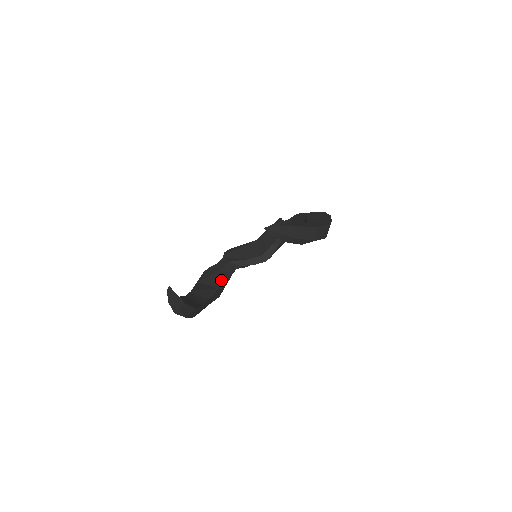
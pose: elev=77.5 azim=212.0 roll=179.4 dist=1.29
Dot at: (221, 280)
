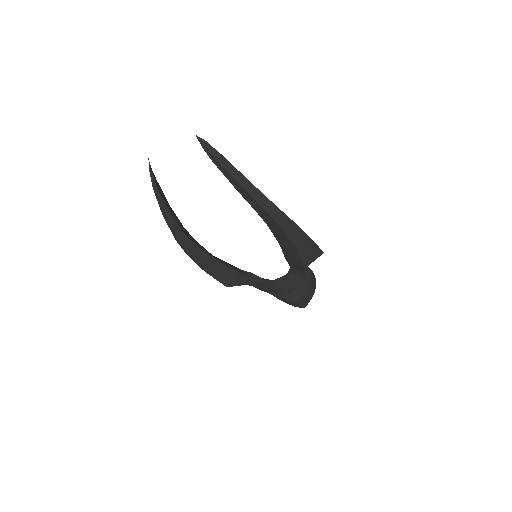
Dot at: (229, 265)
